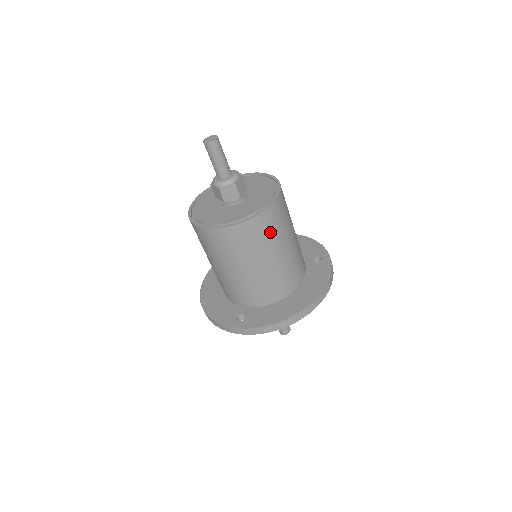
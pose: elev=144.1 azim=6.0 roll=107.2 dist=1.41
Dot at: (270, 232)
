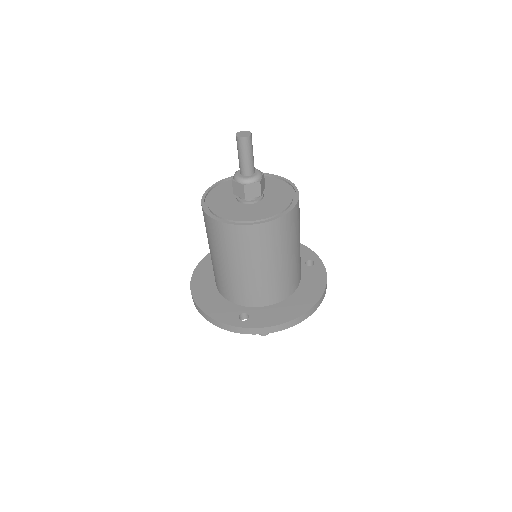
Dot at: (289, 233)
